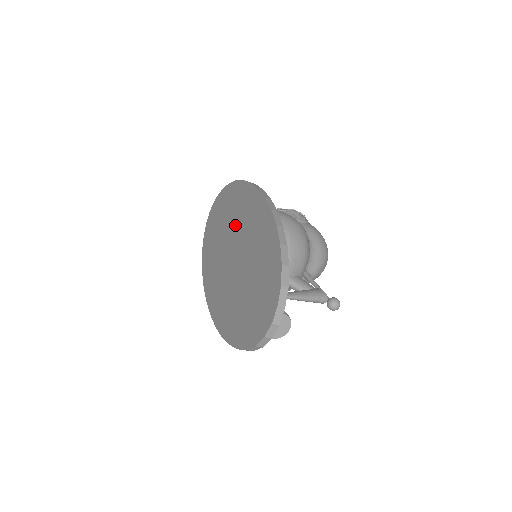
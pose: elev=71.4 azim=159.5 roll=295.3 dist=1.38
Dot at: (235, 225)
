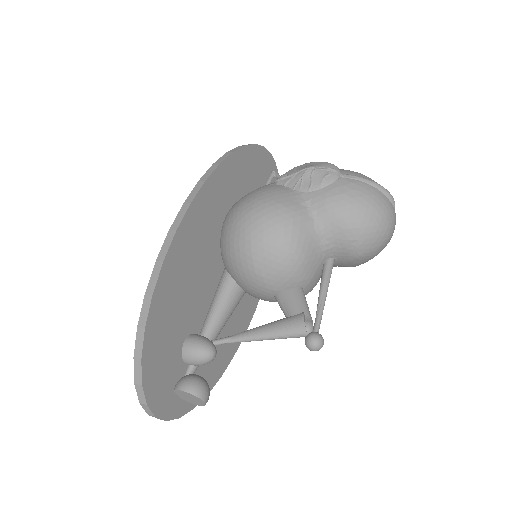
Dot at: occluded
